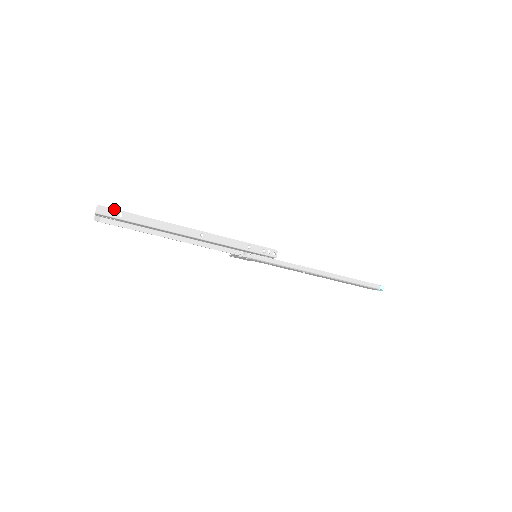
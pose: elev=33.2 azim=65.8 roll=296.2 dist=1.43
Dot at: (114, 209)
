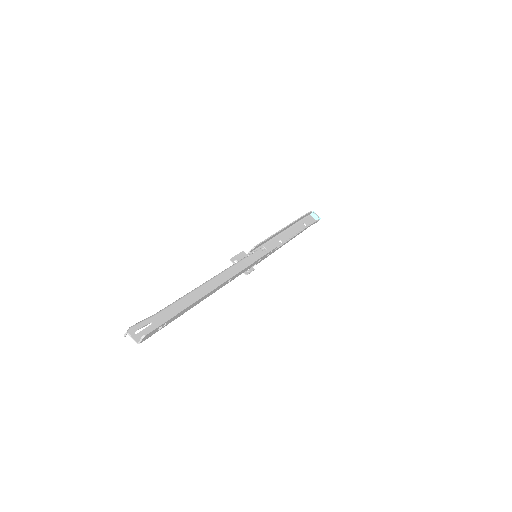
Dot at: (160, 326)
